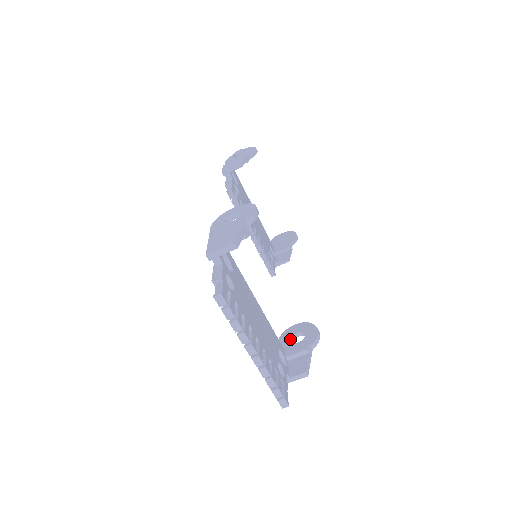
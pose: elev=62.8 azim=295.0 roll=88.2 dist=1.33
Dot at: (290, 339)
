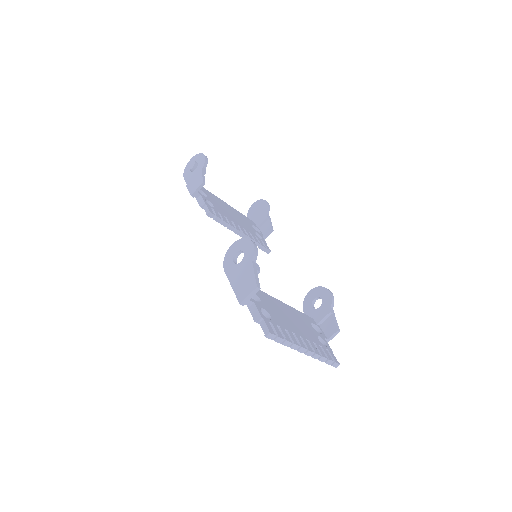
Dot at: (312, 306)
